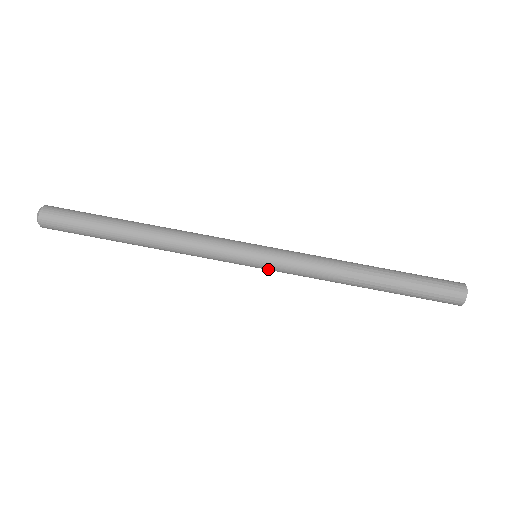
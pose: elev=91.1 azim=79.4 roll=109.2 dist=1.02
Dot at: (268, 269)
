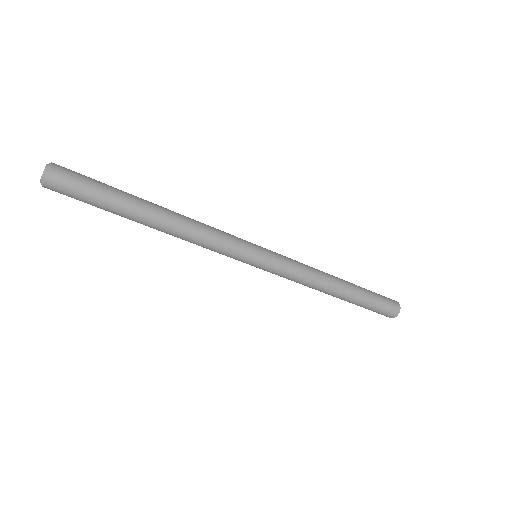
Dot at: occluded
